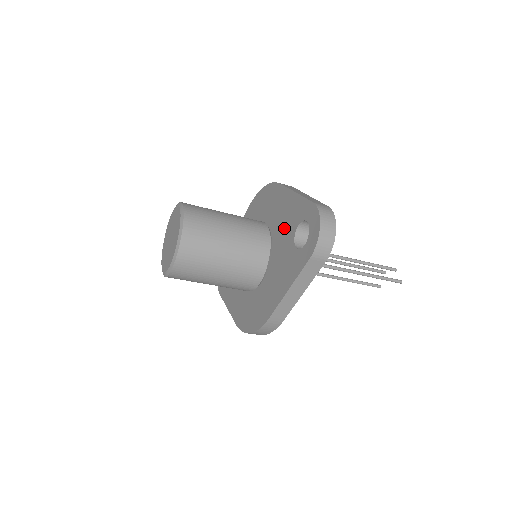
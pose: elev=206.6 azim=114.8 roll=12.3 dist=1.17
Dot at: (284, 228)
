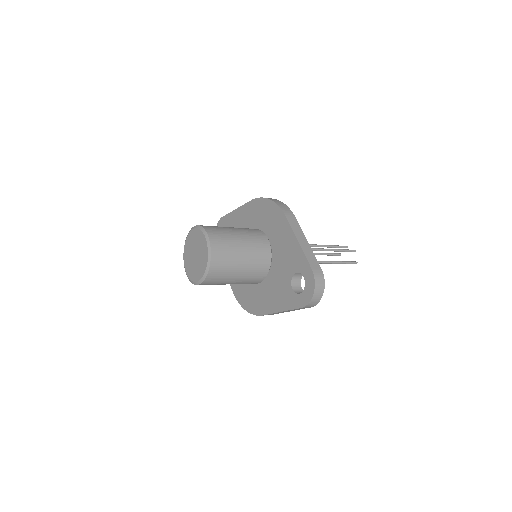
Dot at: (284, 261)
